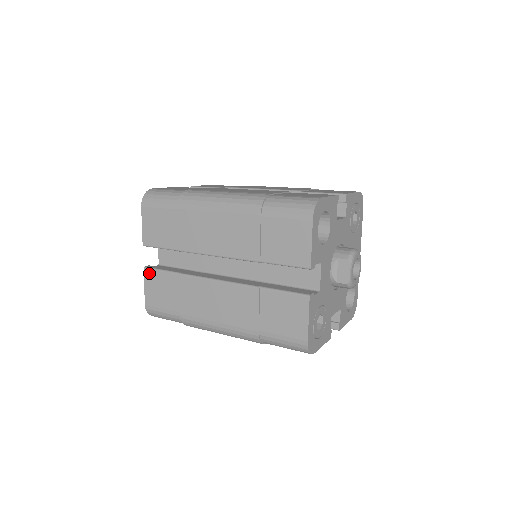
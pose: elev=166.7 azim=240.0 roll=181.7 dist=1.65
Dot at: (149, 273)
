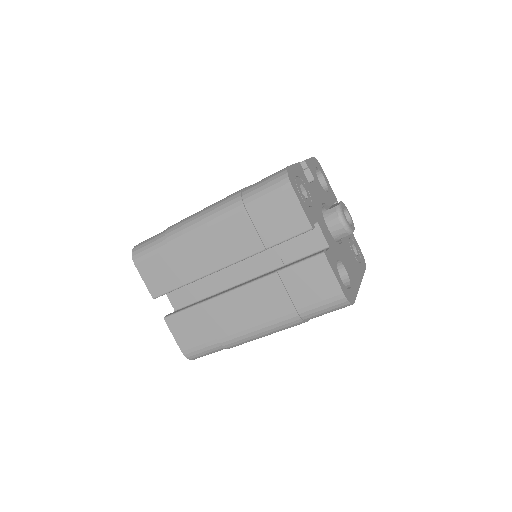
Dot at: occluded
